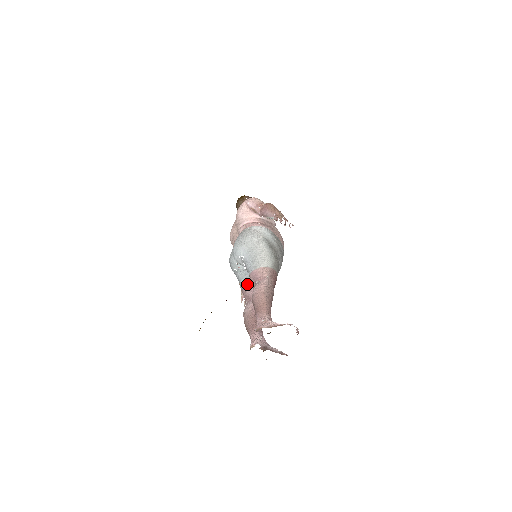
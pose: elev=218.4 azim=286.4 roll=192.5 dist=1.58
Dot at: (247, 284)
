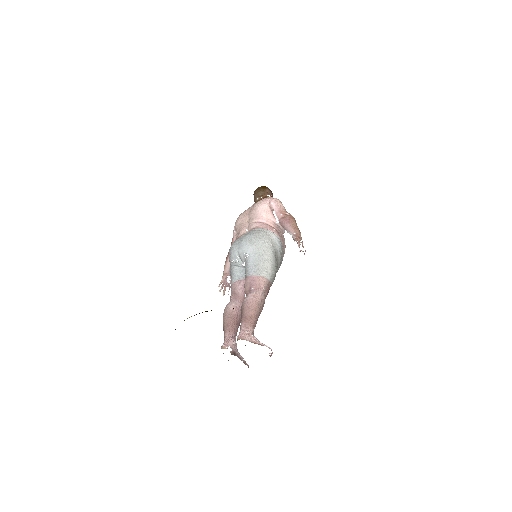
Dot at: (240, 282)
